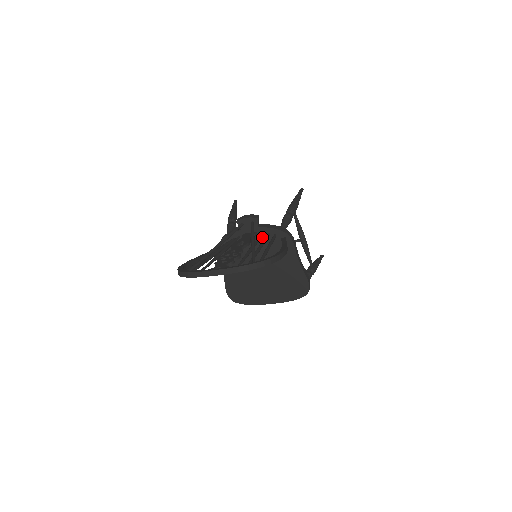
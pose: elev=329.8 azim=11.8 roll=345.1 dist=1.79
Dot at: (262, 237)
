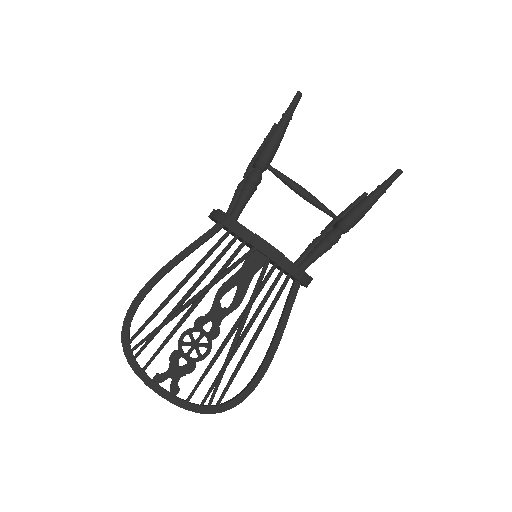
Dot at: occluded
